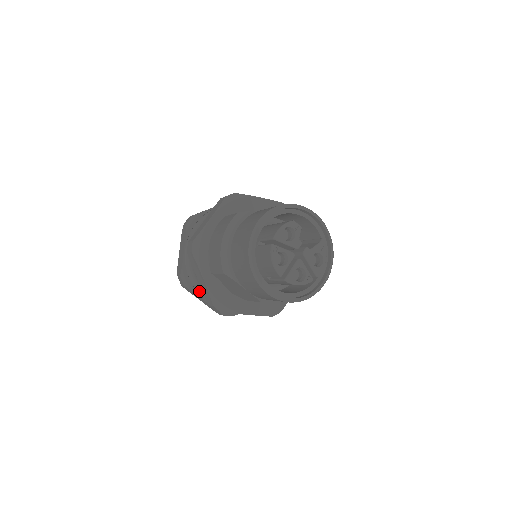
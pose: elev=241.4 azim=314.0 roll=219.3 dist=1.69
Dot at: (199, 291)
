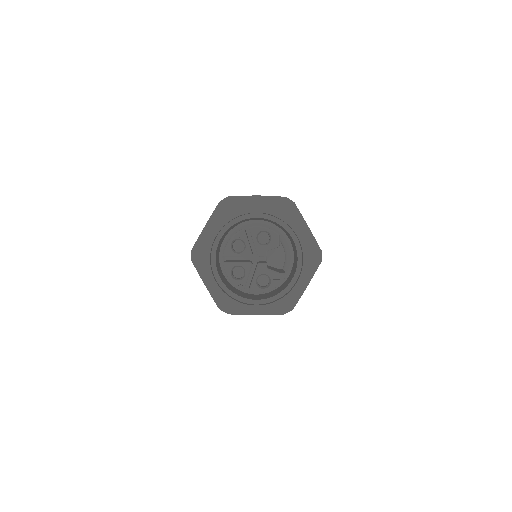
Dot at: occluded
